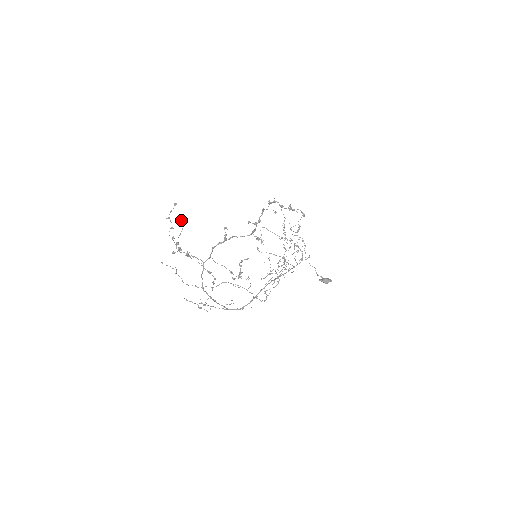
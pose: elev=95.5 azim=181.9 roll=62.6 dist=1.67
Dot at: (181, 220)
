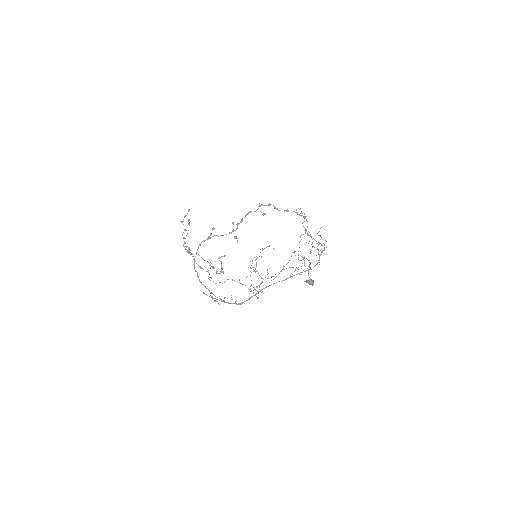
Dot at: (188, 223)
